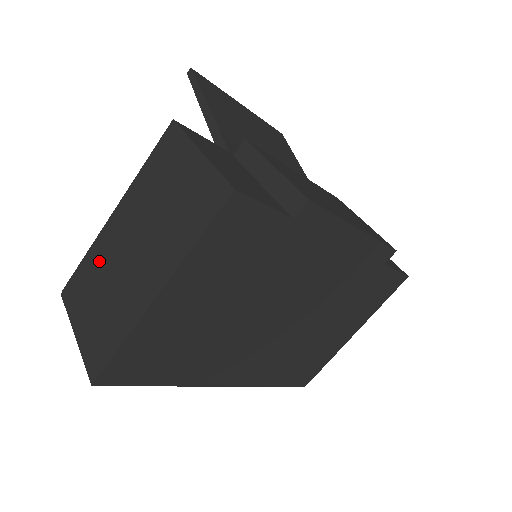
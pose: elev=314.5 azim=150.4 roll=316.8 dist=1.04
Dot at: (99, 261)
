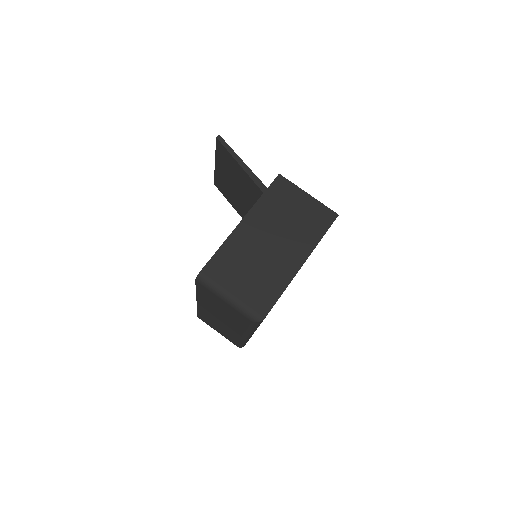
Dot at: (239, 250)
